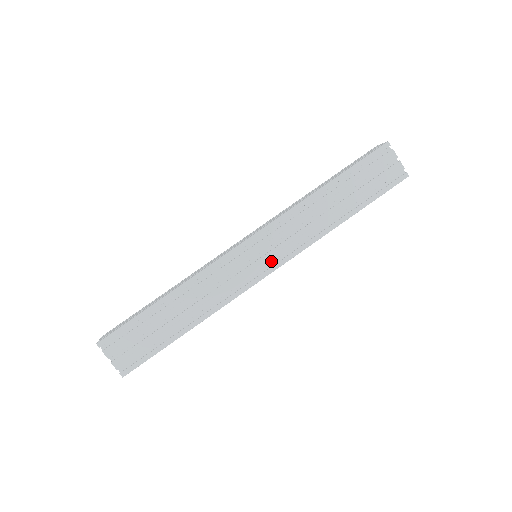
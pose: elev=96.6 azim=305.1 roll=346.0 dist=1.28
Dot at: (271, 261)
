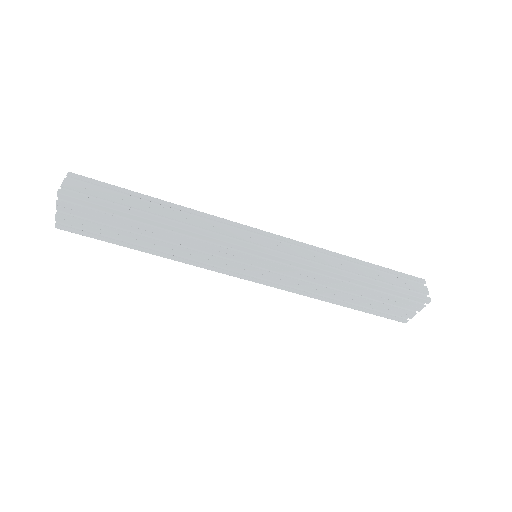
Dot at: (260, 277)
